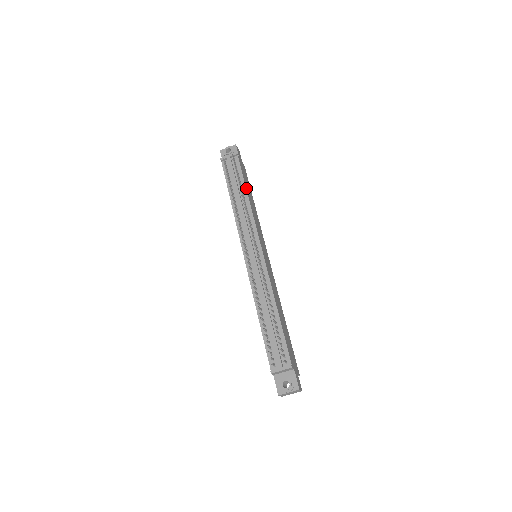
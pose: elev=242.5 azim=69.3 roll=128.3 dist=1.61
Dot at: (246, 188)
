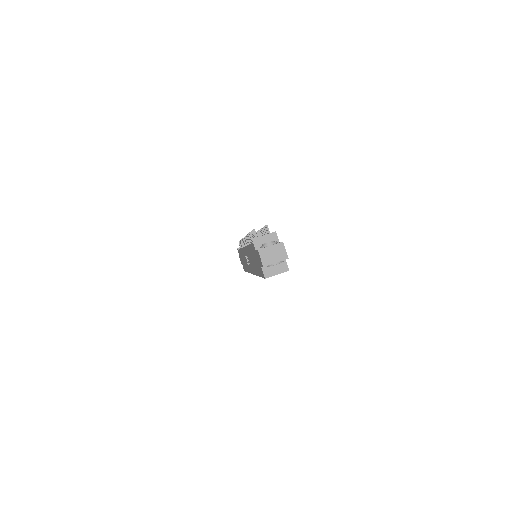
Dot at: occluded
